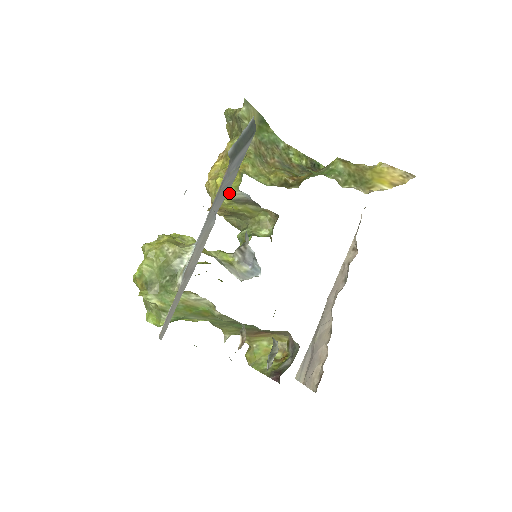
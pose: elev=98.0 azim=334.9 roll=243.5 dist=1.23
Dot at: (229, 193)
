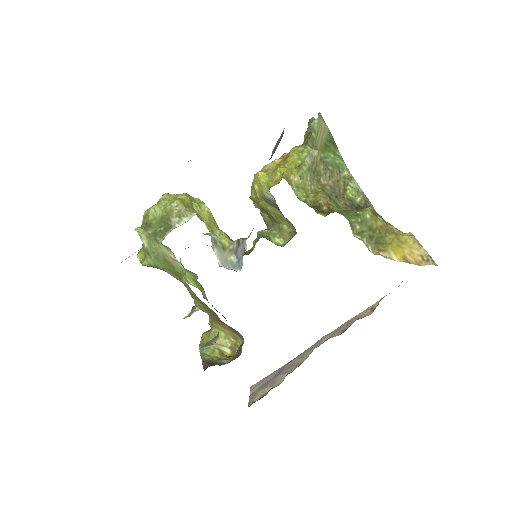
Dot at: (263, 189)
